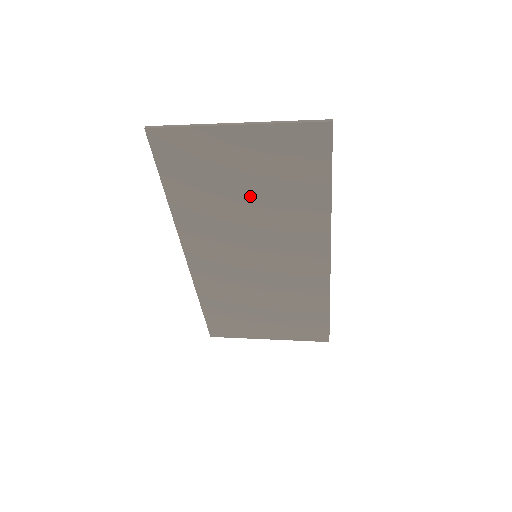
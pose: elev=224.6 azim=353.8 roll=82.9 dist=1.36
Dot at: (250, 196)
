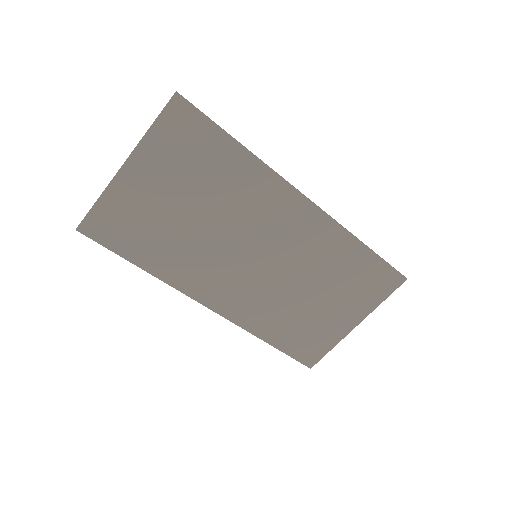
Dot at: (193, 209)
